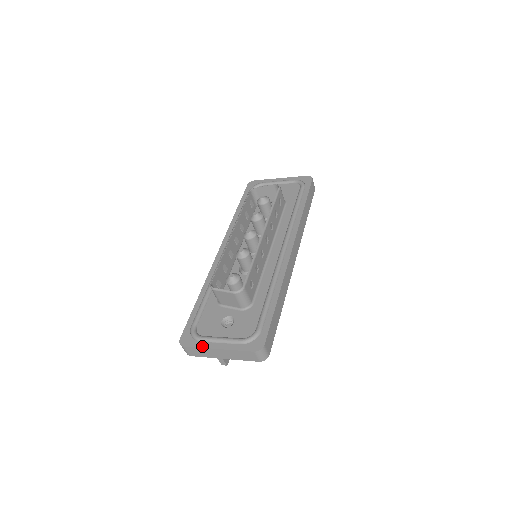
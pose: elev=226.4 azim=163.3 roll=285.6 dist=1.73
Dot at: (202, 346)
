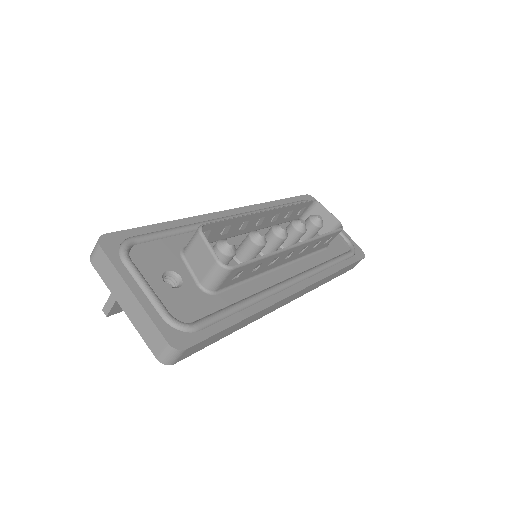
Dot at: (120, 269)
